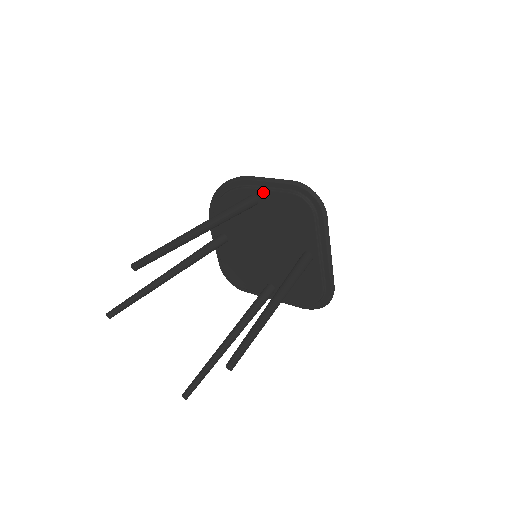
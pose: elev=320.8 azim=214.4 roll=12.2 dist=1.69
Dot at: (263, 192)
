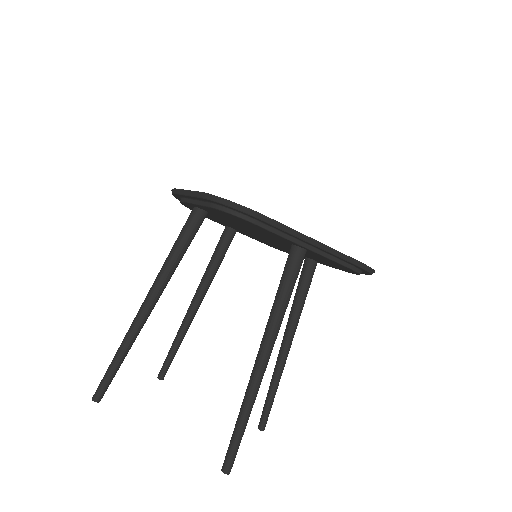
Dot at: (196, 205)
